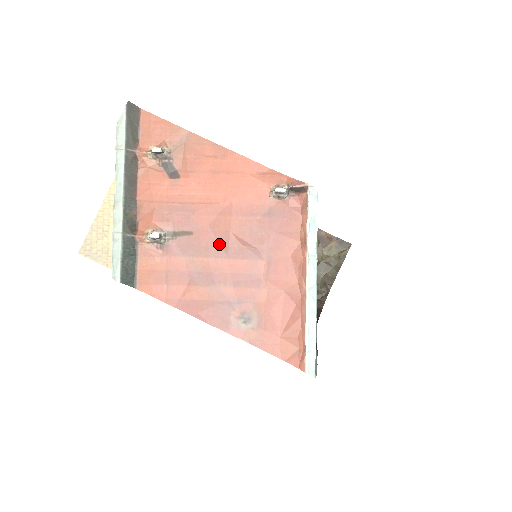
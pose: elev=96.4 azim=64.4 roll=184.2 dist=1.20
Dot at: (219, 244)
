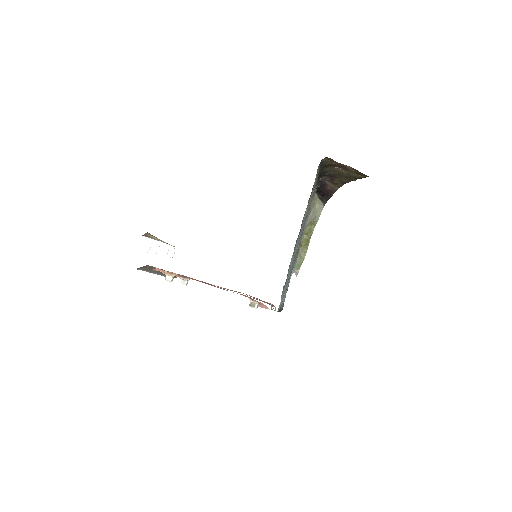
Dot at: occluded
